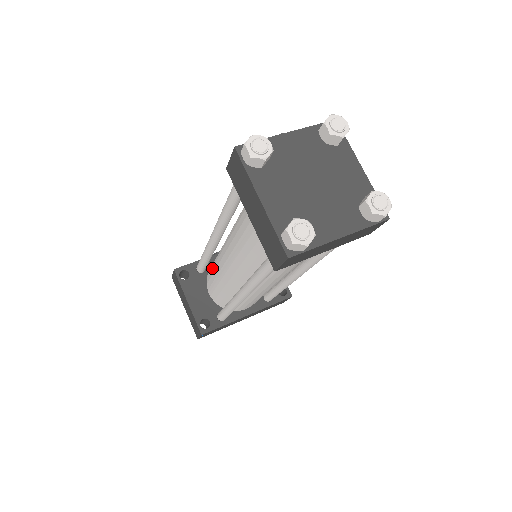
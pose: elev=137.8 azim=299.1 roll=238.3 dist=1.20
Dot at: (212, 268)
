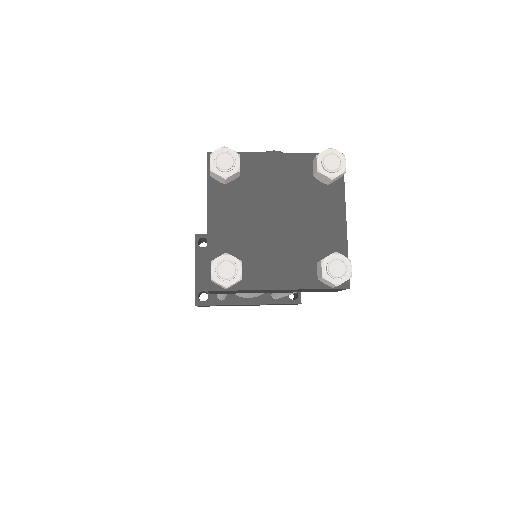
Dot at: occluded
